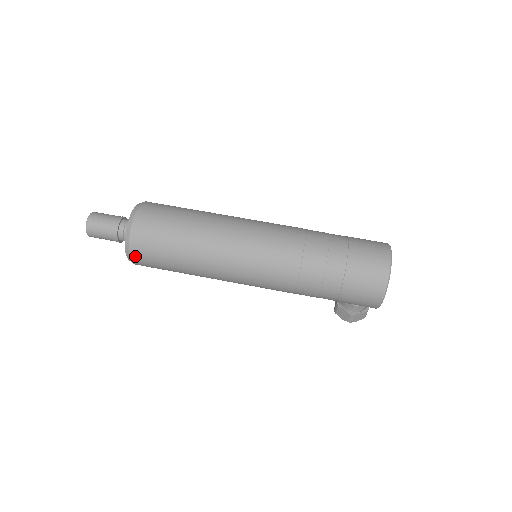
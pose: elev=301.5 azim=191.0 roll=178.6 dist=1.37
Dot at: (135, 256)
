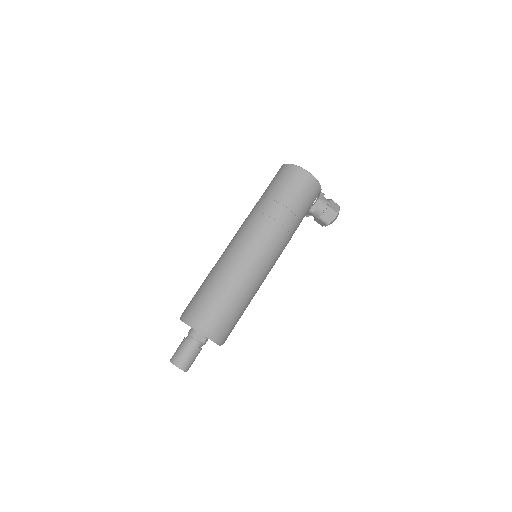
Dot at: (206, 327)
